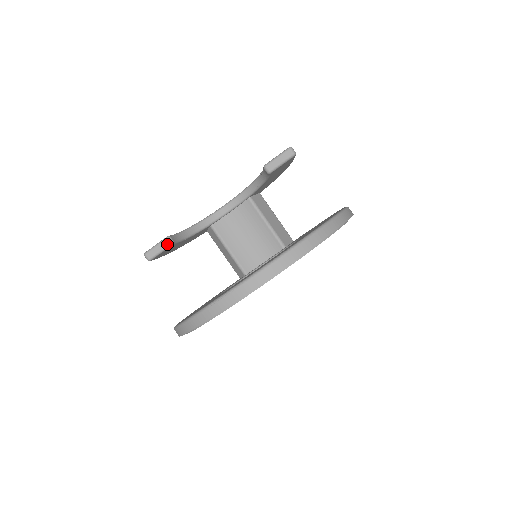
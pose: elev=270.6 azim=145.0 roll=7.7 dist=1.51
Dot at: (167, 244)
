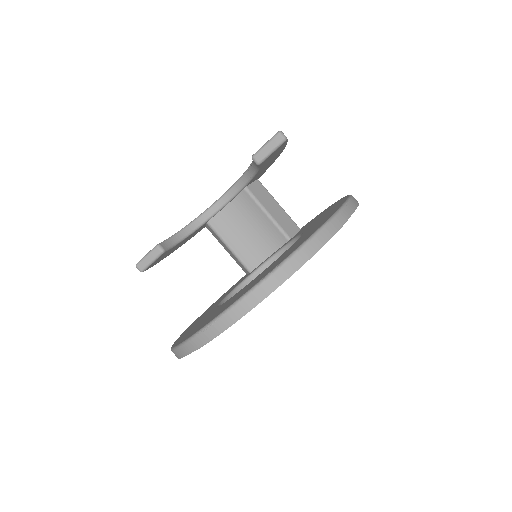
Dot at: (157, 253)
